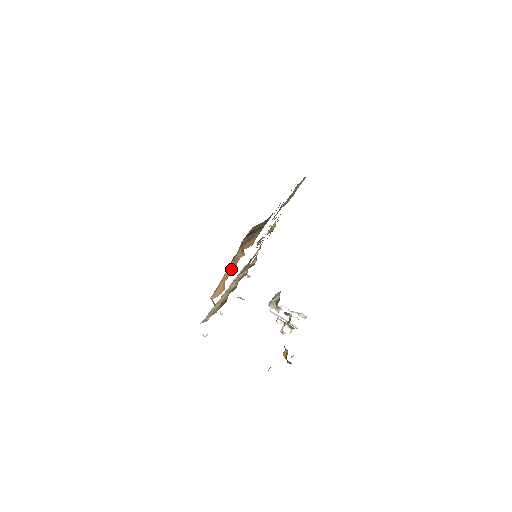
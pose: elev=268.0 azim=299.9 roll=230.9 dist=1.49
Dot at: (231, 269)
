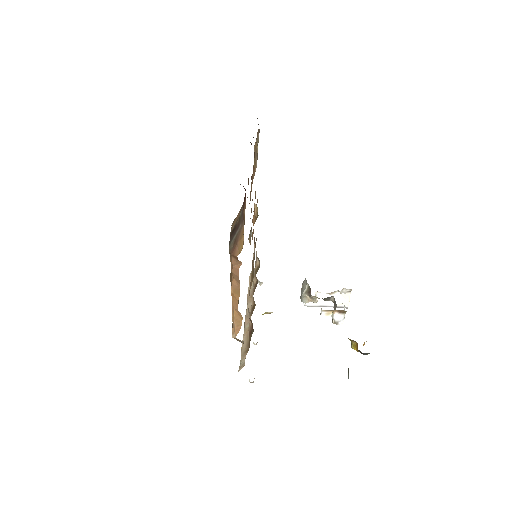
Dot at: (236, 290)
